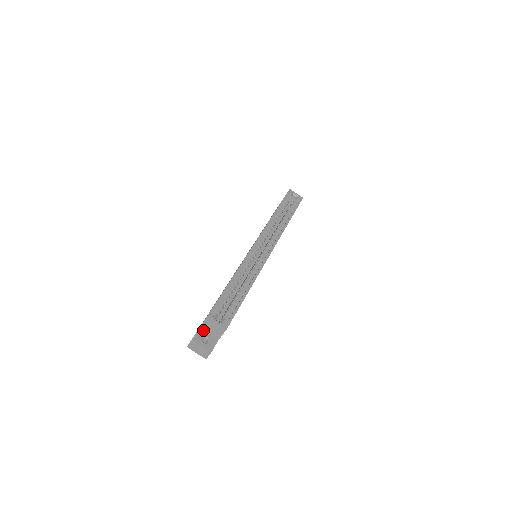
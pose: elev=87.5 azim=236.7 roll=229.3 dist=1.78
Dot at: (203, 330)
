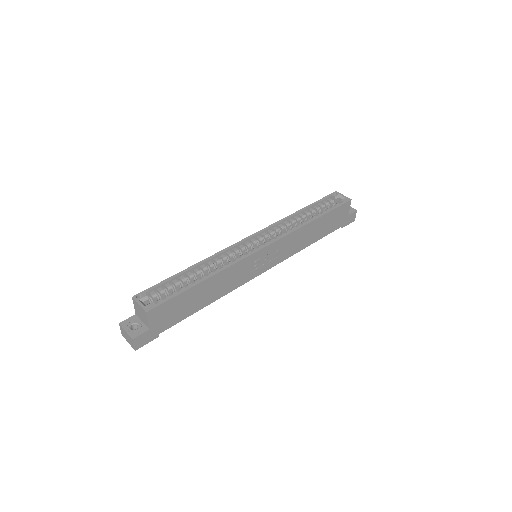
Dot at: (138, 317)
